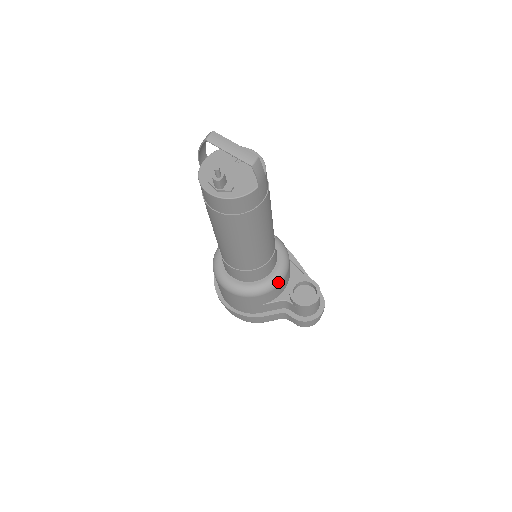
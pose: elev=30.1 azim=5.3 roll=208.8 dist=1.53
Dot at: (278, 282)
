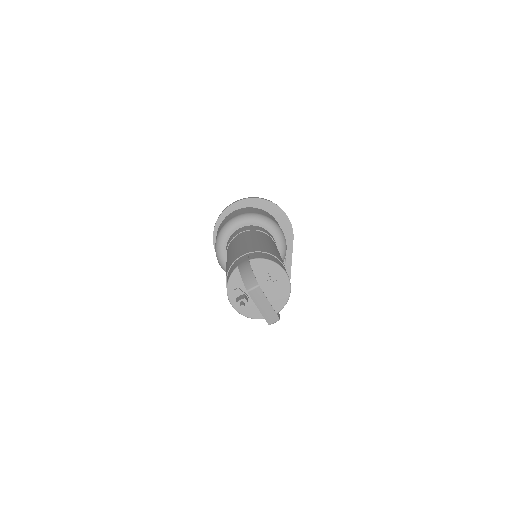
Dot at: occluded
